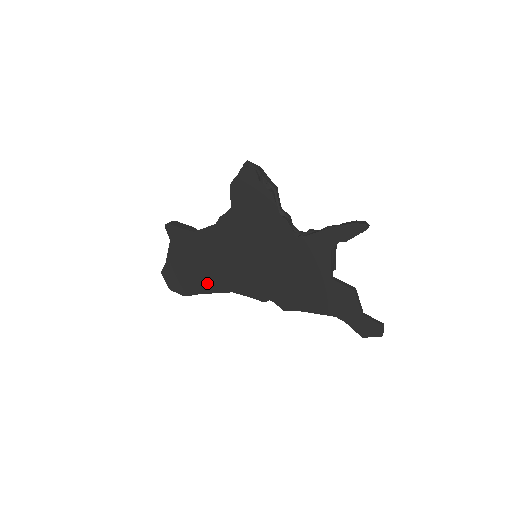
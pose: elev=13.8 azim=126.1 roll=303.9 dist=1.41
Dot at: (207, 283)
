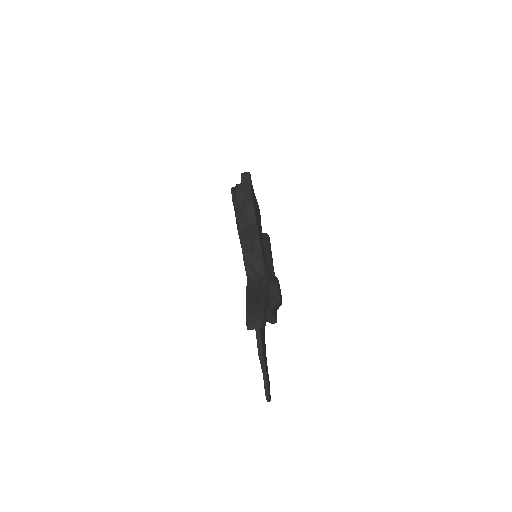
Dot at: occluded
